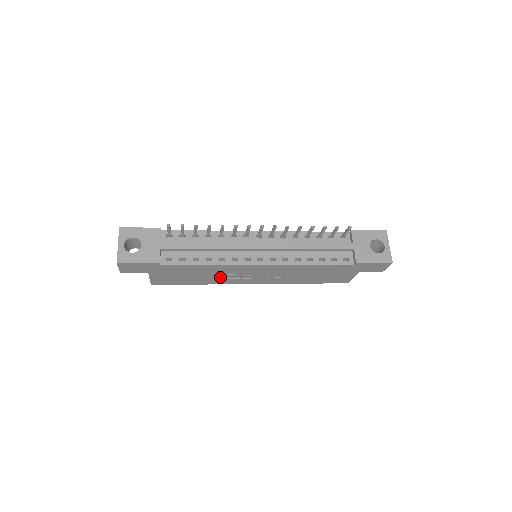
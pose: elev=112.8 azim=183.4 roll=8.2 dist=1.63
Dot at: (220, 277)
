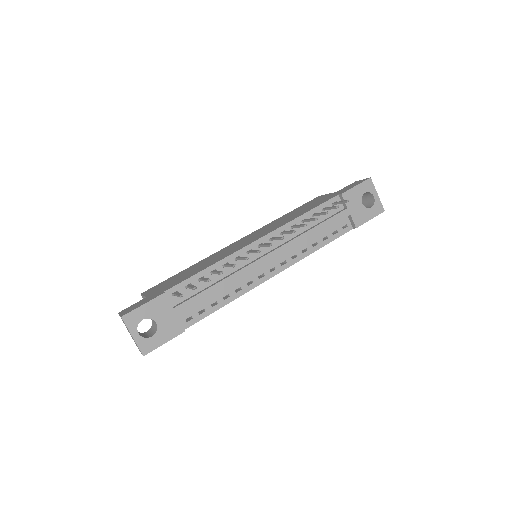
Dot at: occluded
